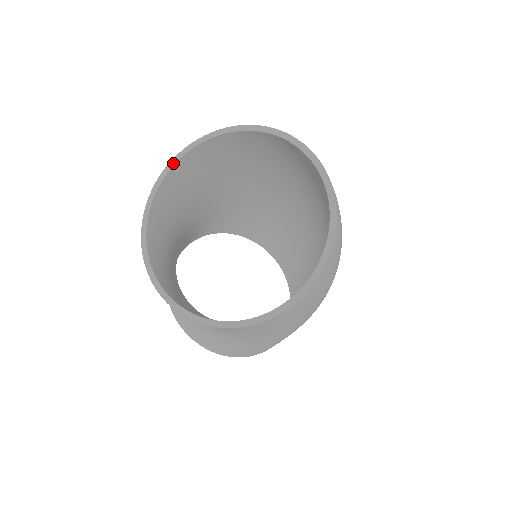
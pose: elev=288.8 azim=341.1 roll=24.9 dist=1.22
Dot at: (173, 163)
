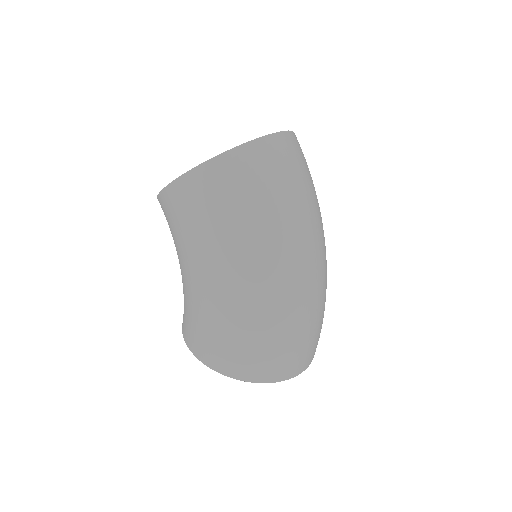
Dot at: occluded
